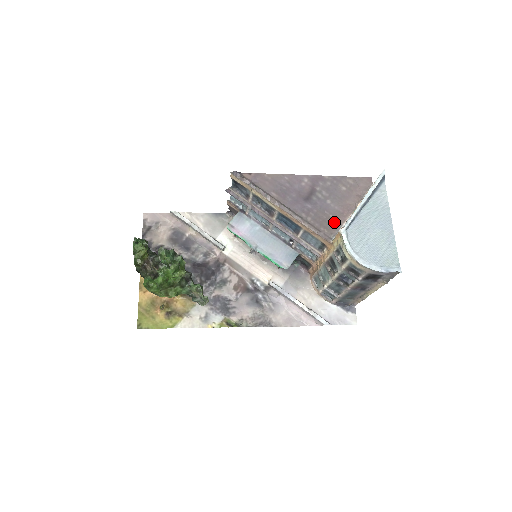
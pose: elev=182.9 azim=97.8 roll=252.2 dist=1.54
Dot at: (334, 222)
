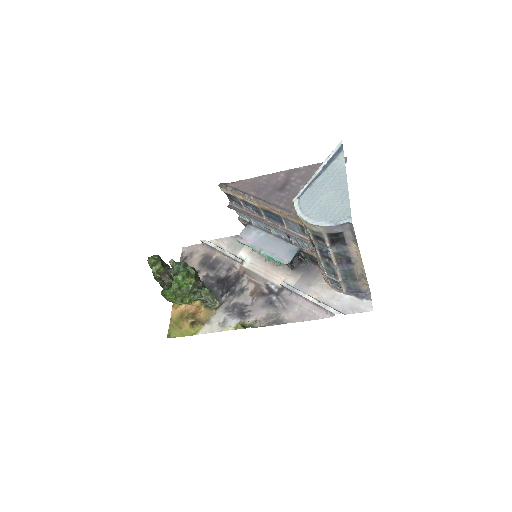
Dot at: occluded
